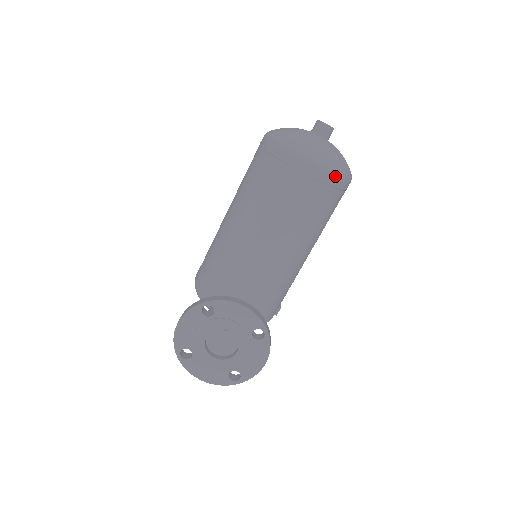
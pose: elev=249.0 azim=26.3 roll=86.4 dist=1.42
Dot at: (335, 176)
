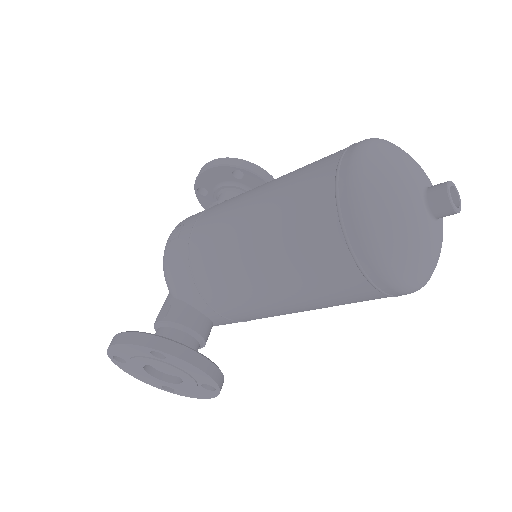
Dot at: (408, 293)
